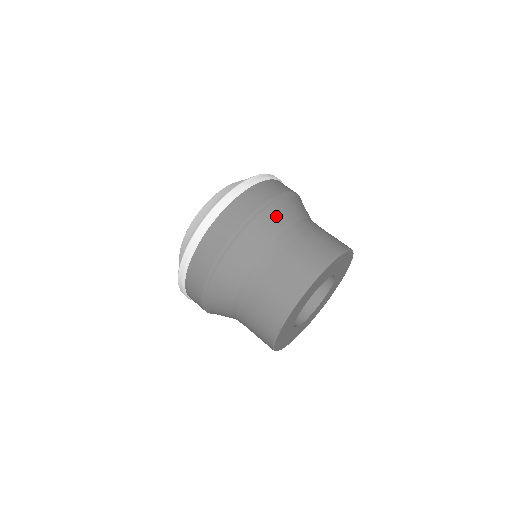
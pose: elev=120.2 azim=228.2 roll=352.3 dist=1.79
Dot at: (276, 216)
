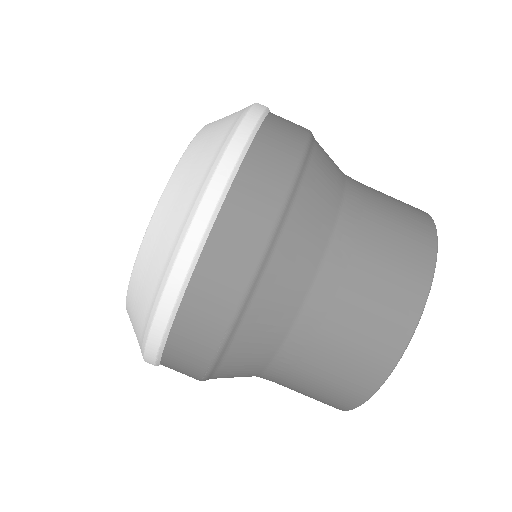
Dot at: (239, 366)
